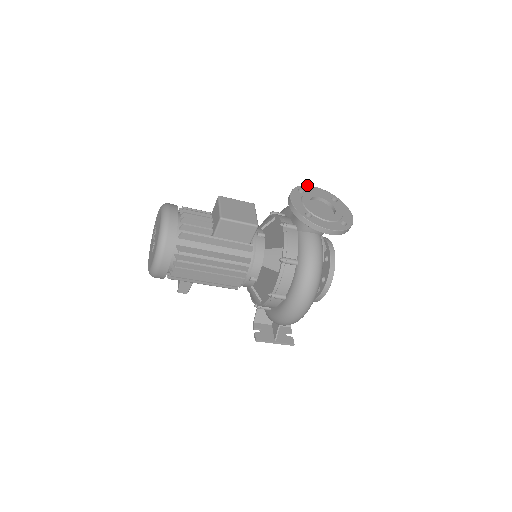
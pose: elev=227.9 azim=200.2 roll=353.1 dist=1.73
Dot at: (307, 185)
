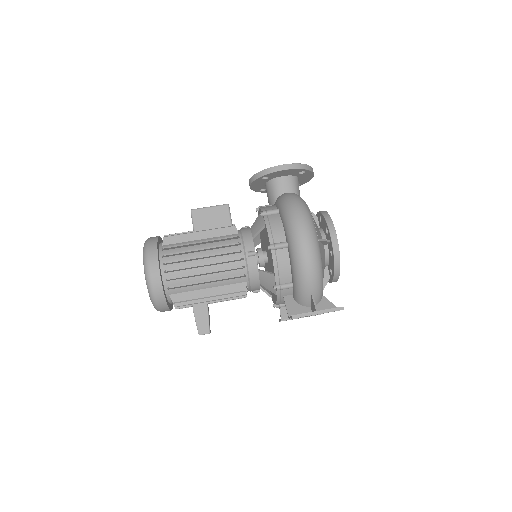
Dot at: occluded
